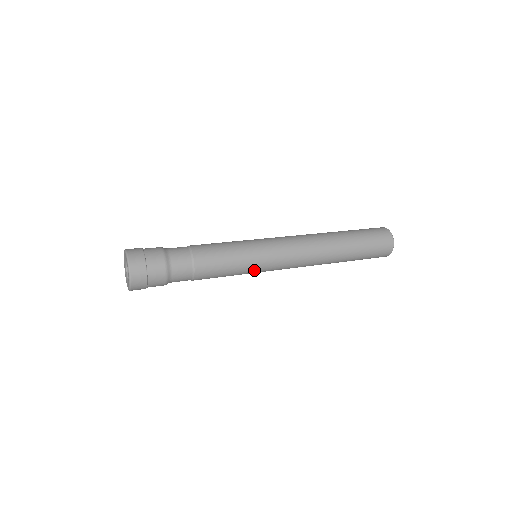
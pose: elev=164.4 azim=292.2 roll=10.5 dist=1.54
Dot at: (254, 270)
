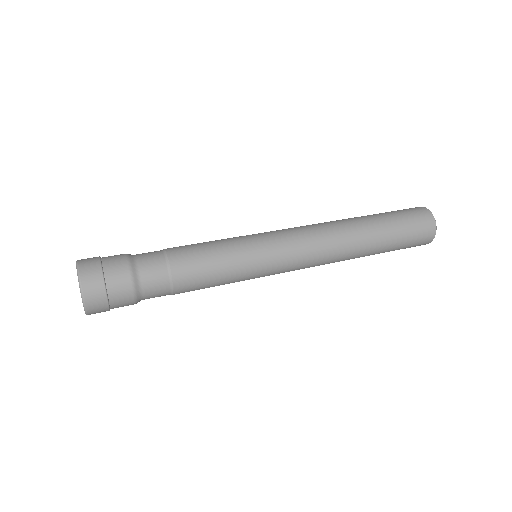
Dot at: occluded
